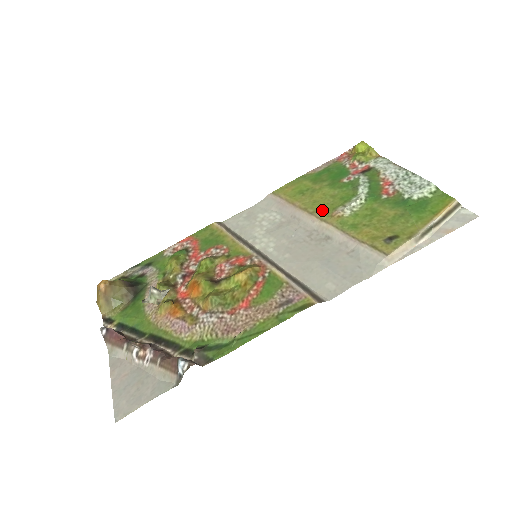
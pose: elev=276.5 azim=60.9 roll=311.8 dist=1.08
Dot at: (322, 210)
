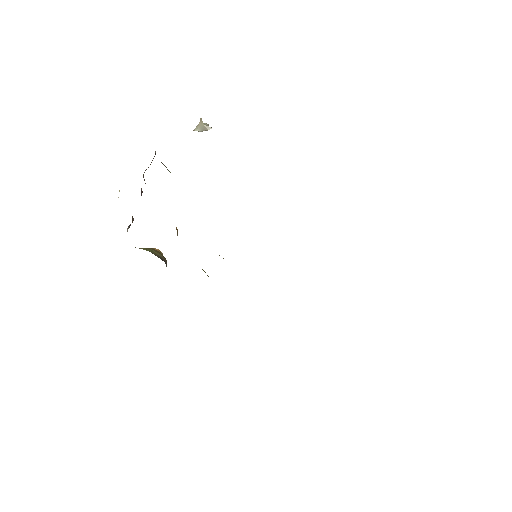
Dot at: occluded
